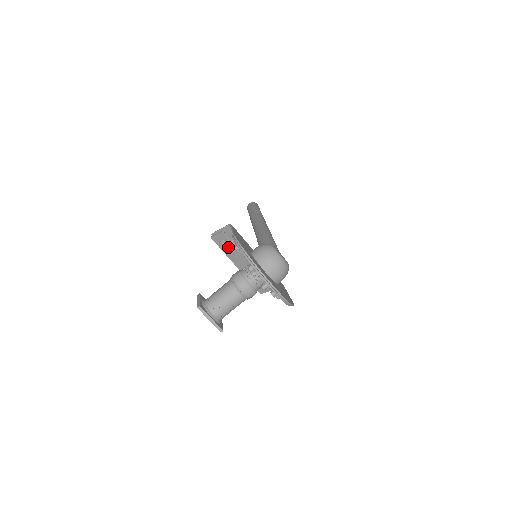
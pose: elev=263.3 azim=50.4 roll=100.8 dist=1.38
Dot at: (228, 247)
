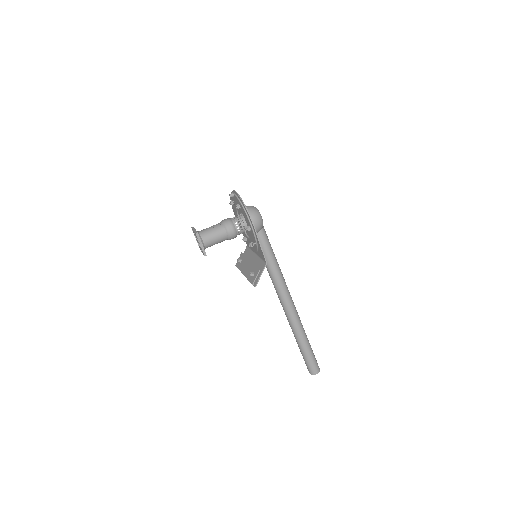
Dot at: (242, 262)
